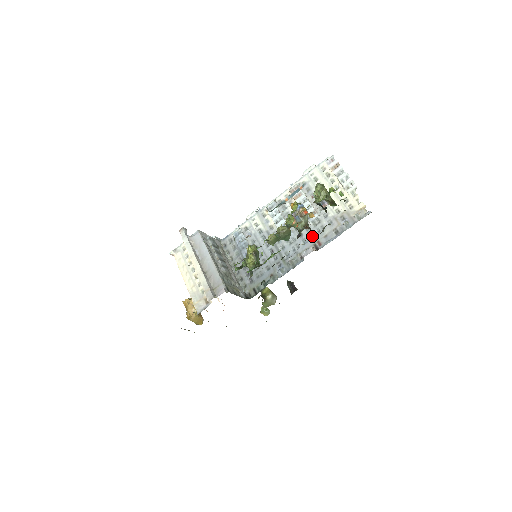
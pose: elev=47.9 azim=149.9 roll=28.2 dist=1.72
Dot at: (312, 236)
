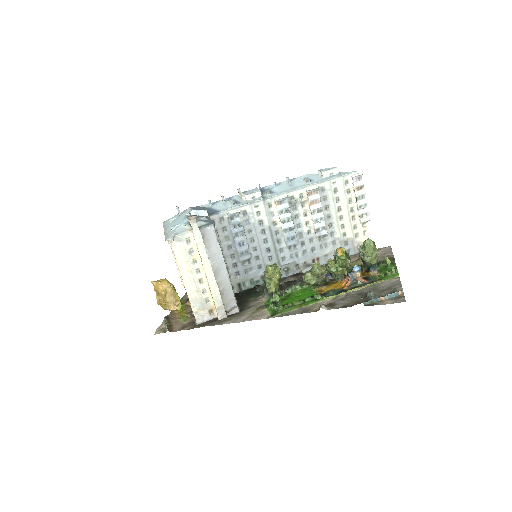
Dot at: (313, 250)
